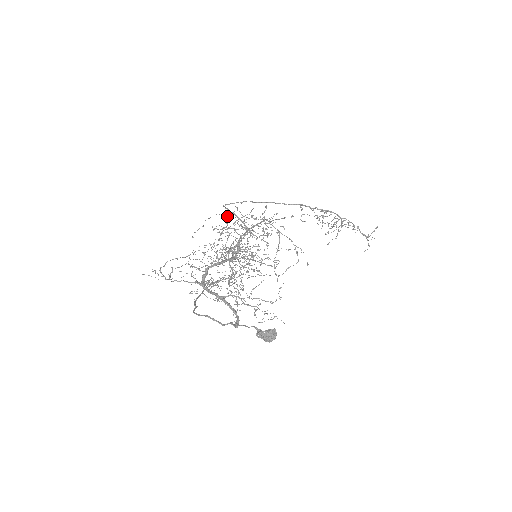
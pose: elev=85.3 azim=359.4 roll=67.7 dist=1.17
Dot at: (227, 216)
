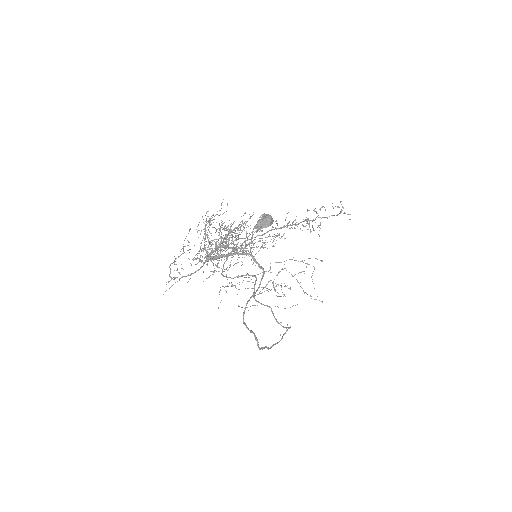
Dot at: occluded
